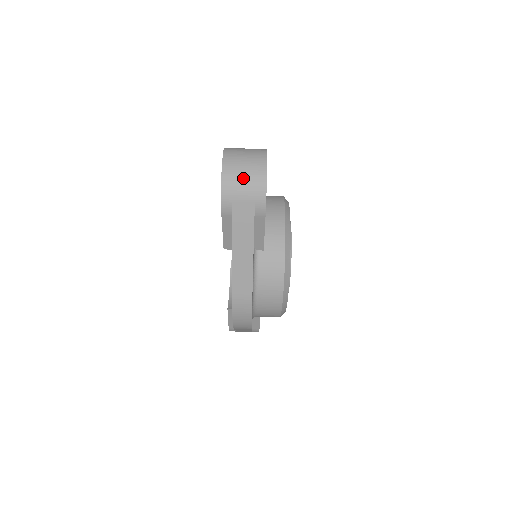
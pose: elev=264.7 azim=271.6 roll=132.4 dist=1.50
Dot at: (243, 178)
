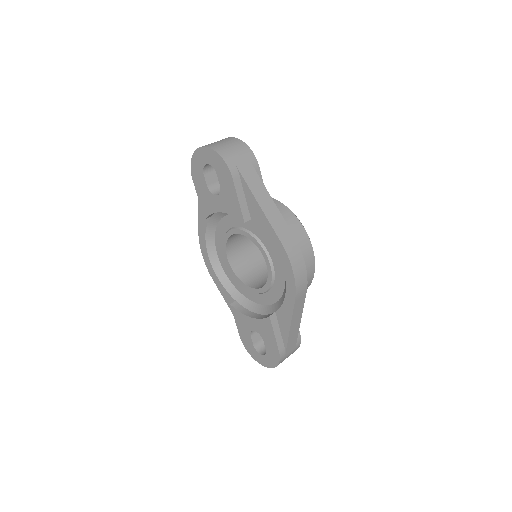
Dot at: (228, 146)
